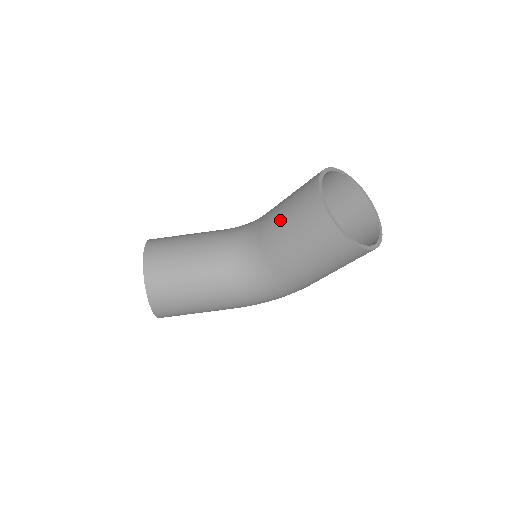
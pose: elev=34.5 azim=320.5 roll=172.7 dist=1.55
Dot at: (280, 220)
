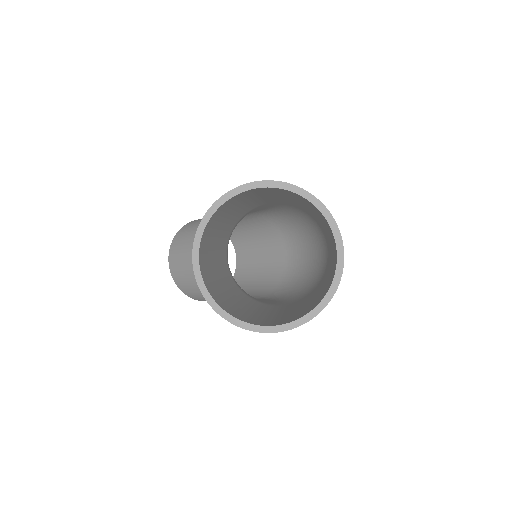
Dot at: occluded
